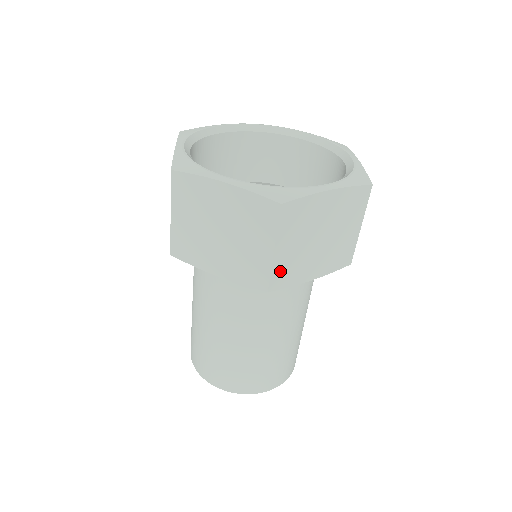
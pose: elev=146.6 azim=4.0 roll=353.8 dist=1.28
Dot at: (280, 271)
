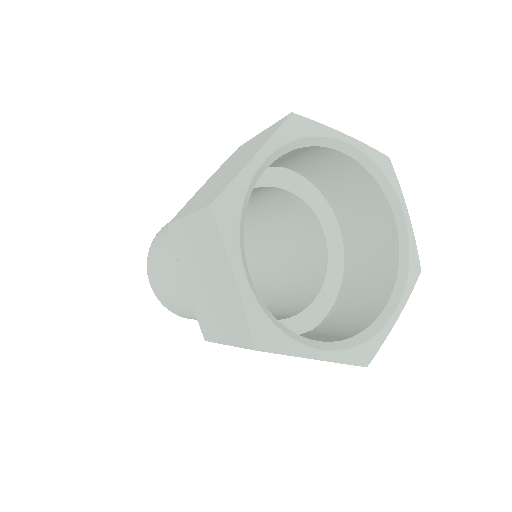
Dot at: occluded
